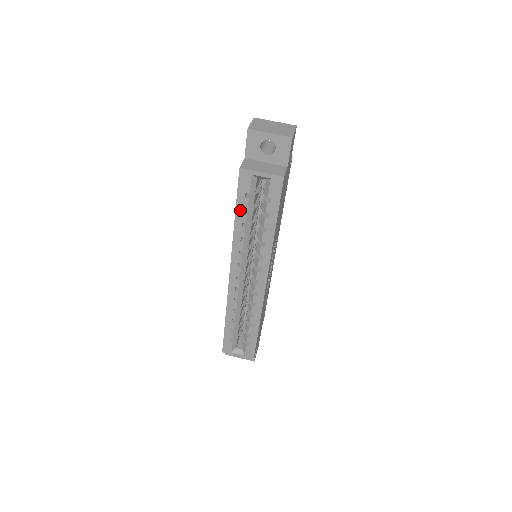
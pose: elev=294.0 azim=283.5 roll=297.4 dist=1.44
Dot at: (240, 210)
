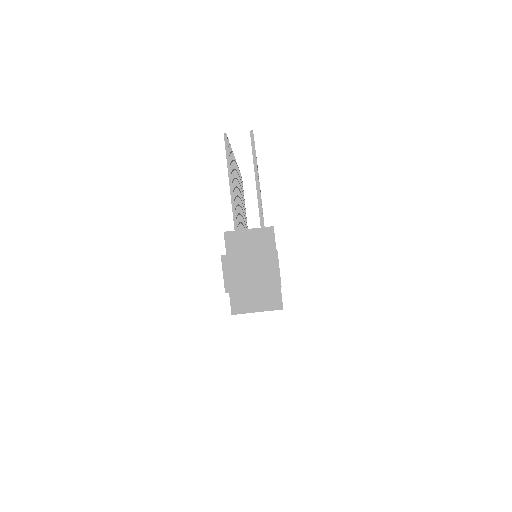
Dot at: occluded
